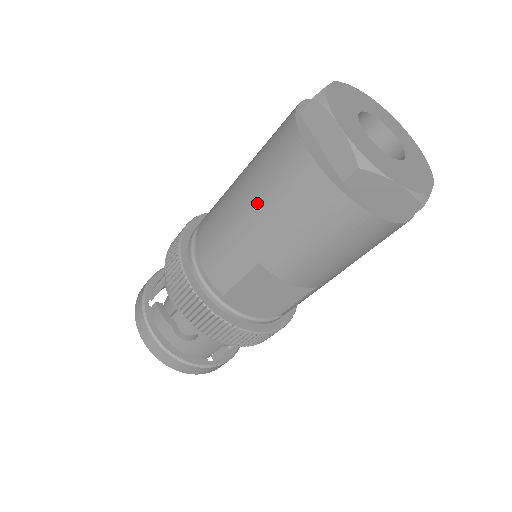
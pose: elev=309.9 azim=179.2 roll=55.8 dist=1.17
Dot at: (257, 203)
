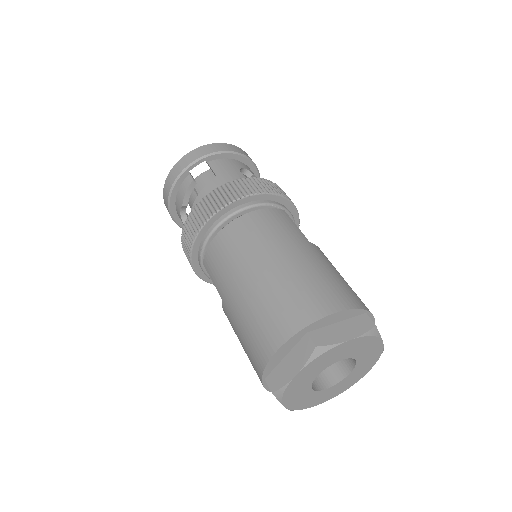
Dot at: (248, 300)
